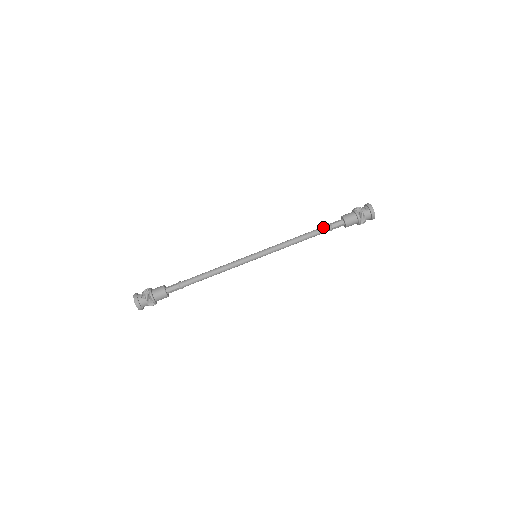
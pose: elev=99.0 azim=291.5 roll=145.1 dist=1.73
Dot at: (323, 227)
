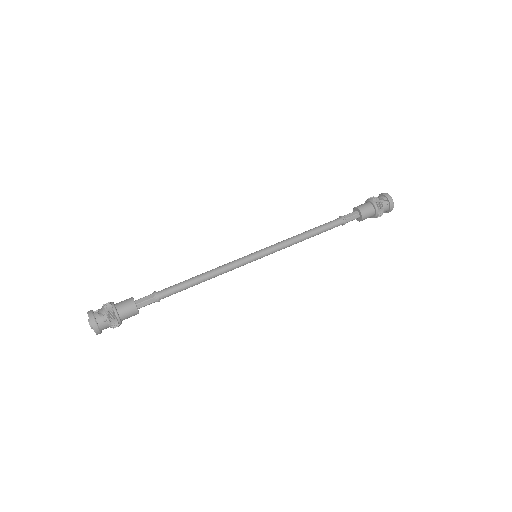
Dot at: (337, 221)
